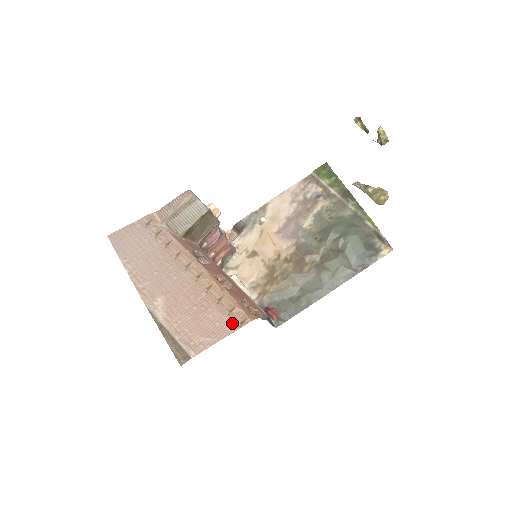
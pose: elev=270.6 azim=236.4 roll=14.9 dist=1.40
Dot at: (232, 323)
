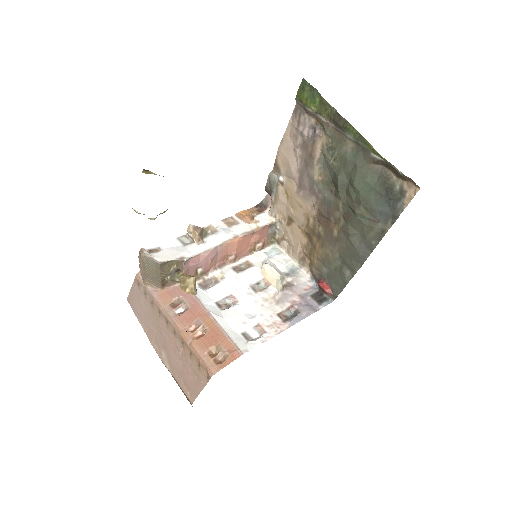
Dot at: (202, 377)
